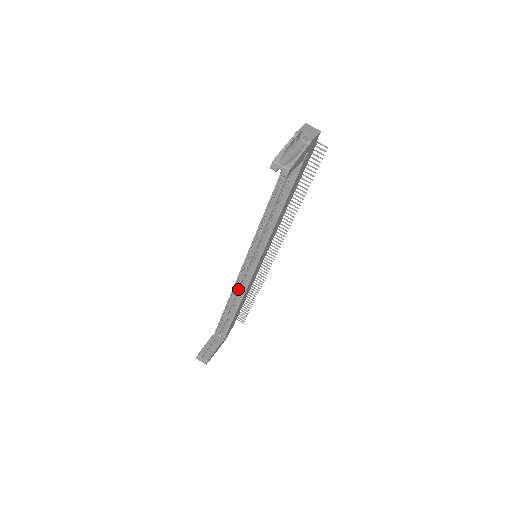
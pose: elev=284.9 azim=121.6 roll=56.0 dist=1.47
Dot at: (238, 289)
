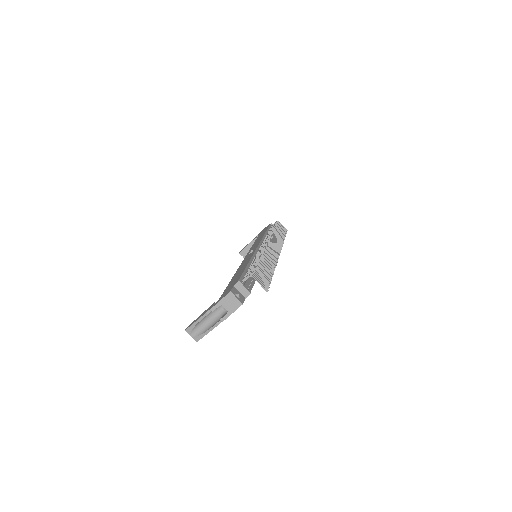
Dot at: occluded
